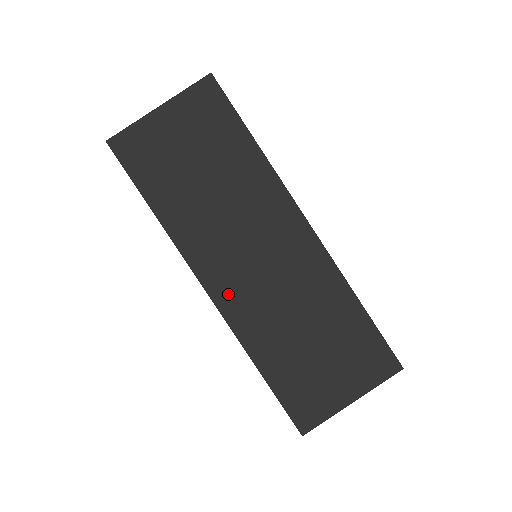
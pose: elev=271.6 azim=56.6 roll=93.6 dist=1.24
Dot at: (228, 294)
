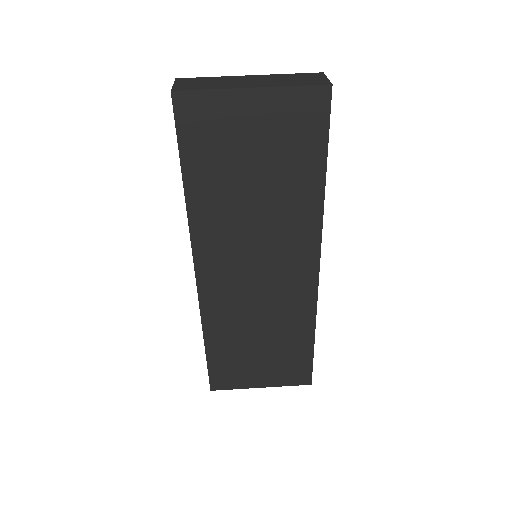
Dot at: (214, 286)
